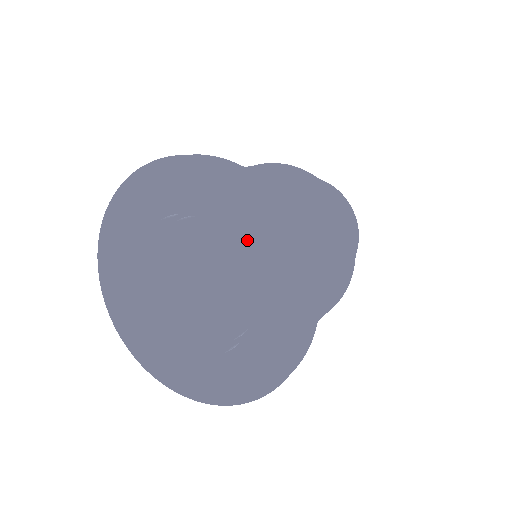
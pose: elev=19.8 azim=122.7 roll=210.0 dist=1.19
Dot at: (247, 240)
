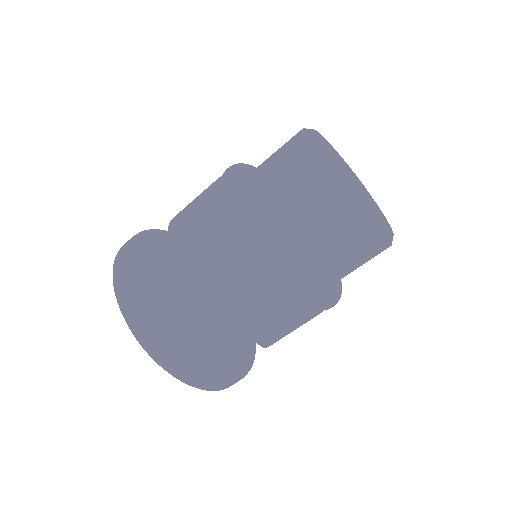
Dot at: occluded
